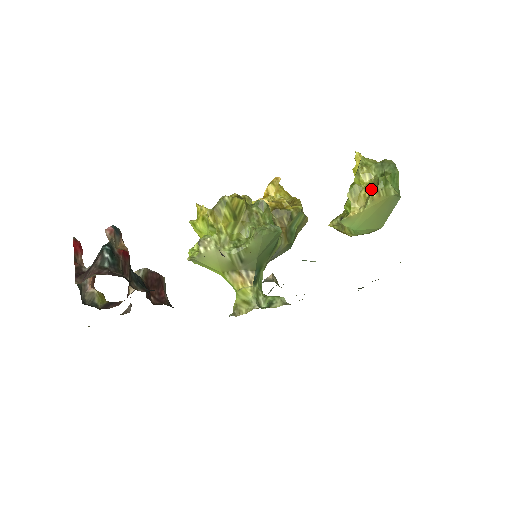
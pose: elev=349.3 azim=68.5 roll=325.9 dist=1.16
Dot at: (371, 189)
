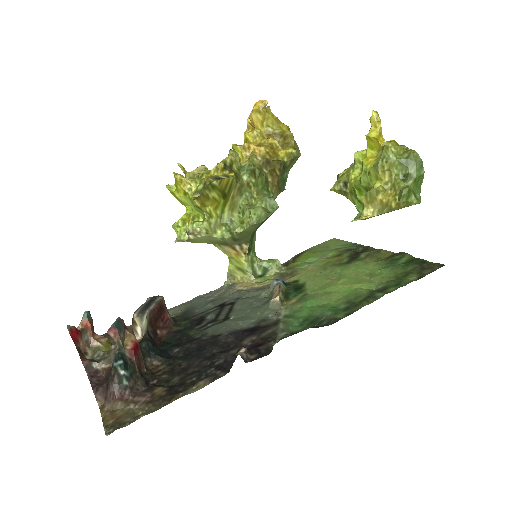
Dot at: (390, 192)
